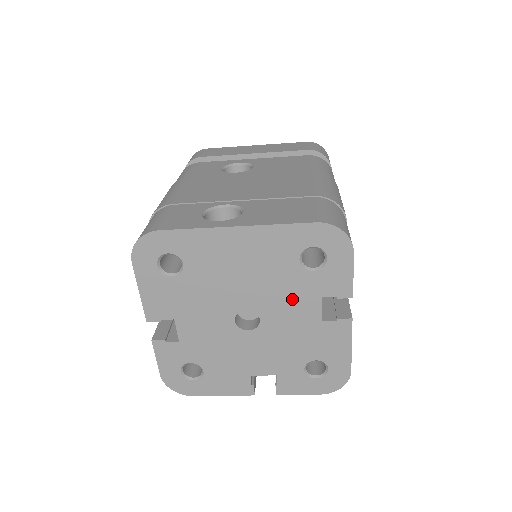
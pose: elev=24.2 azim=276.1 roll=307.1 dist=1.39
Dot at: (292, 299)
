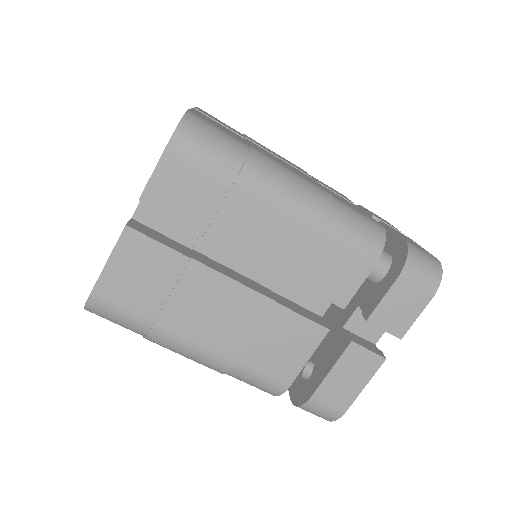
Dot at: occluded
